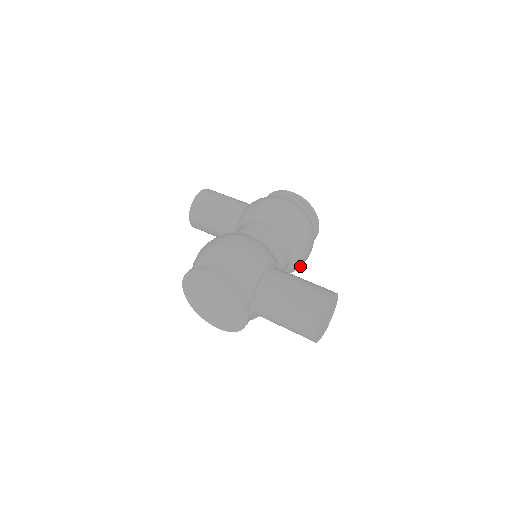
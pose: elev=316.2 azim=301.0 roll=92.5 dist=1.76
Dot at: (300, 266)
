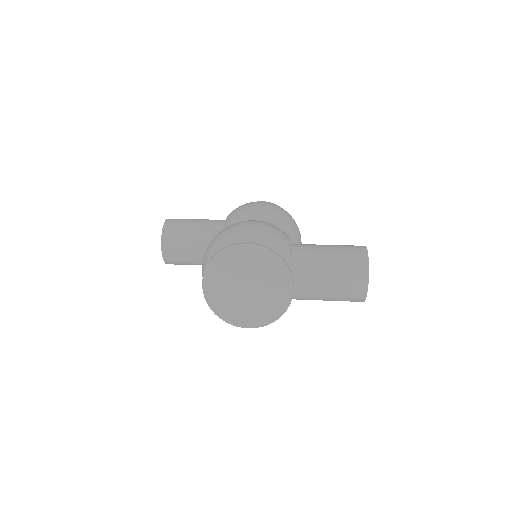
Dot at: occluded
